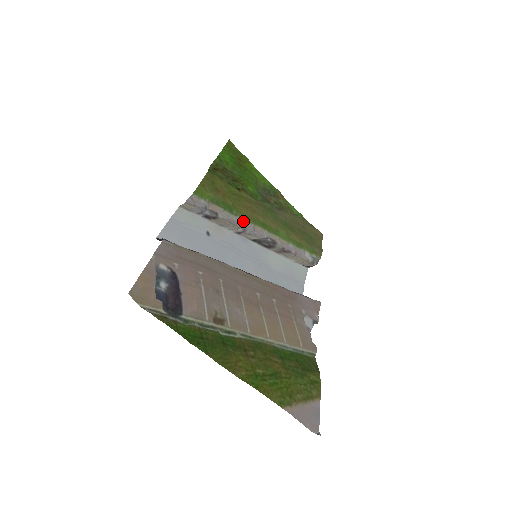
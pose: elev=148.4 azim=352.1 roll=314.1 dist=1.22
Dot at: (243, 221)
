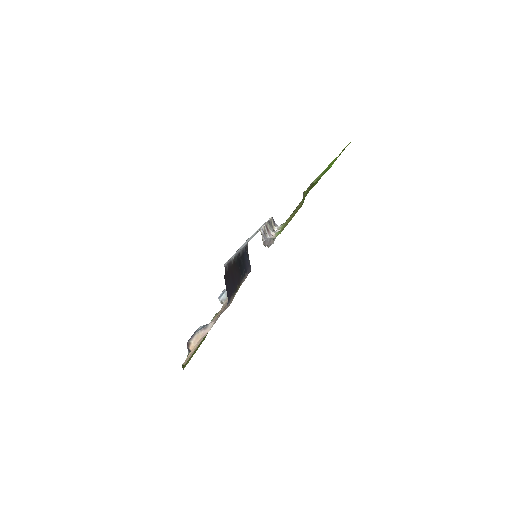
Dot at: occluded
